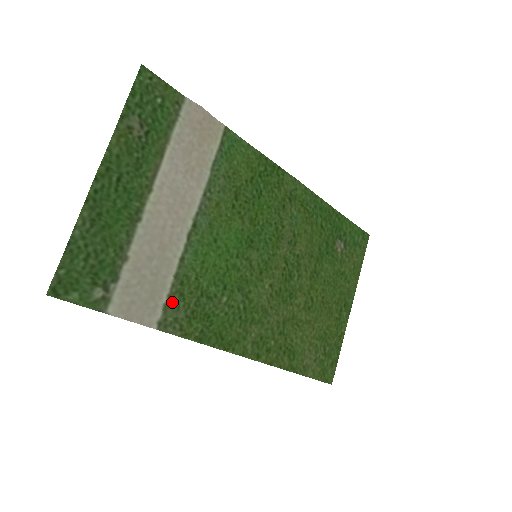
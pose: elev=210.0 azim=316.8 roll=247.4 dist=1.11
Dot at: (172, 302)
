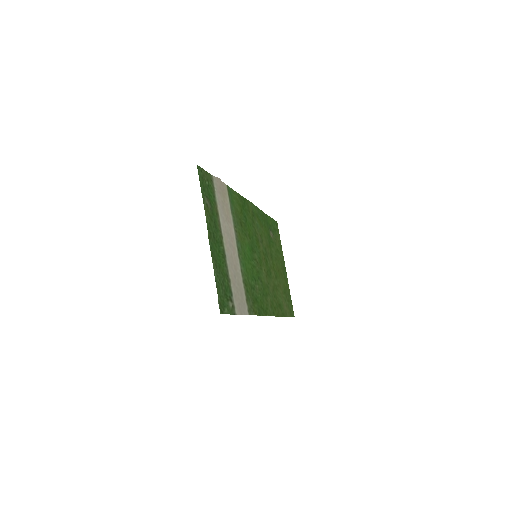
Dot at: (247, 297)
